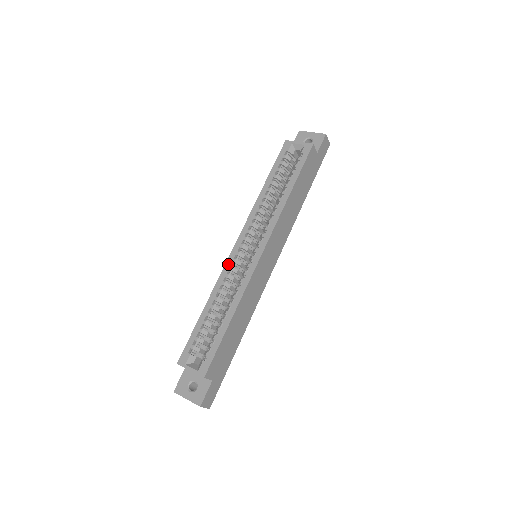
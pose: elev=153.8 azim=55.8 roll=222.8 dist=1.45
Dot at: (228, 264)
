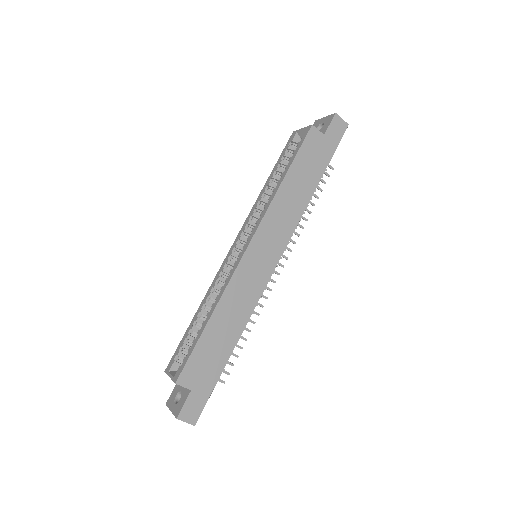
Dot at: (222, 266)
